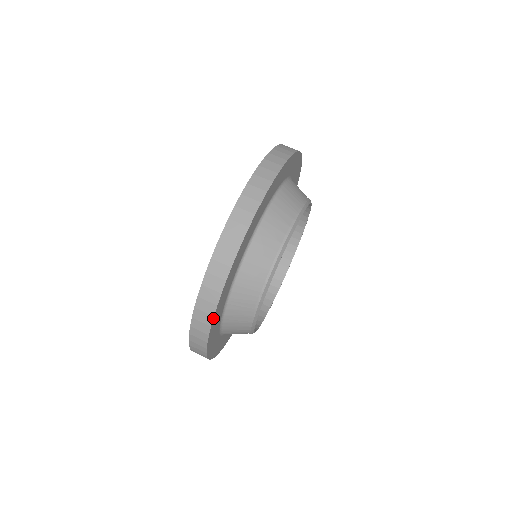
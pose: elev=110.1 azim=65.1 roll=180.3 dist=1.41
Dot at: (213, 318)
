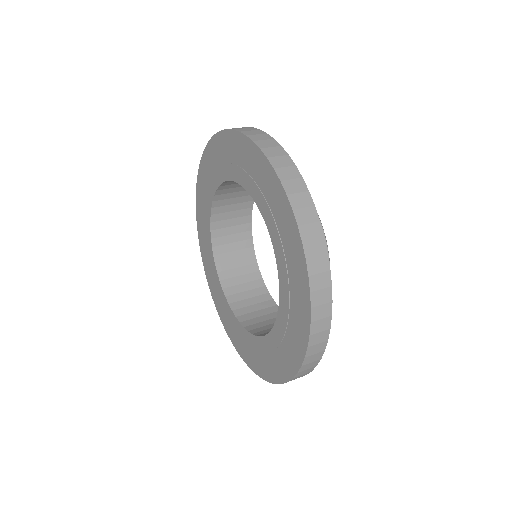
Dot at: (289, 157)
